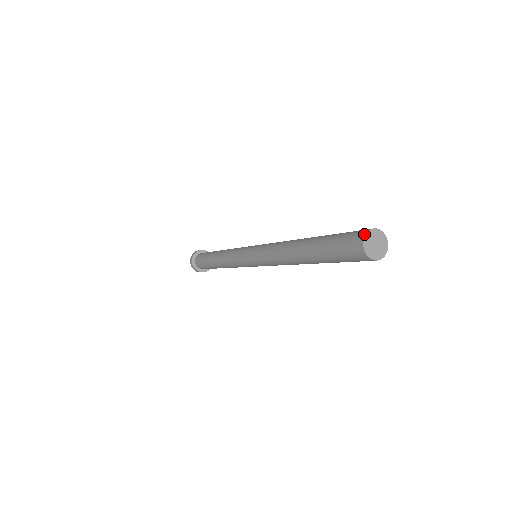
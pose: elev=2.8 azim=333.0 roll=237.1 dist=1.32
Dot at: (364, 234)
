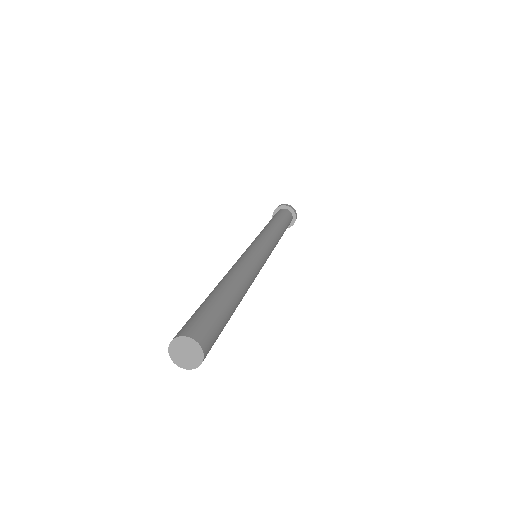
Dot at: (180, 335)
